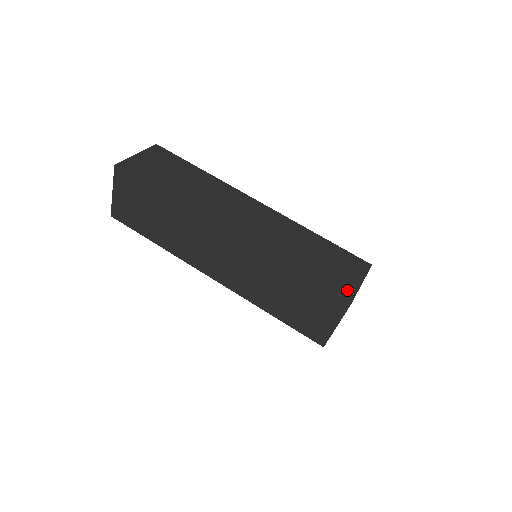
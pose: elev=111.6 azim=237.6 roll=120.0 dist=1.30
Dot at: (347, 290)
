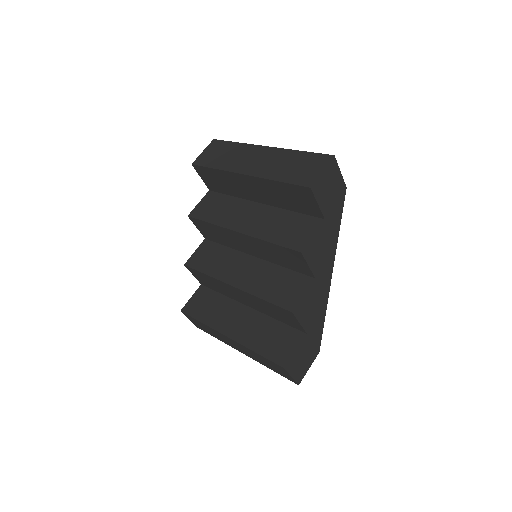
Dot at: occluded
